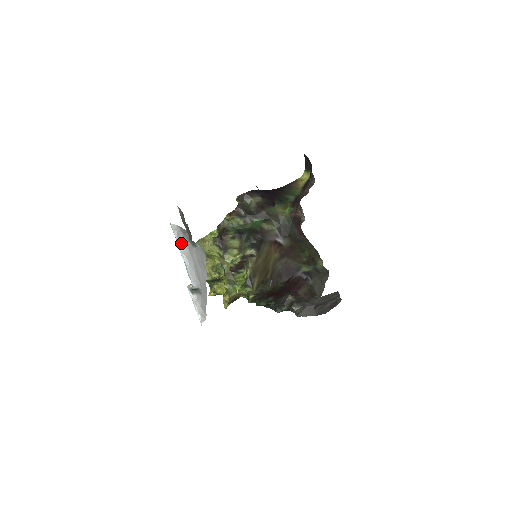
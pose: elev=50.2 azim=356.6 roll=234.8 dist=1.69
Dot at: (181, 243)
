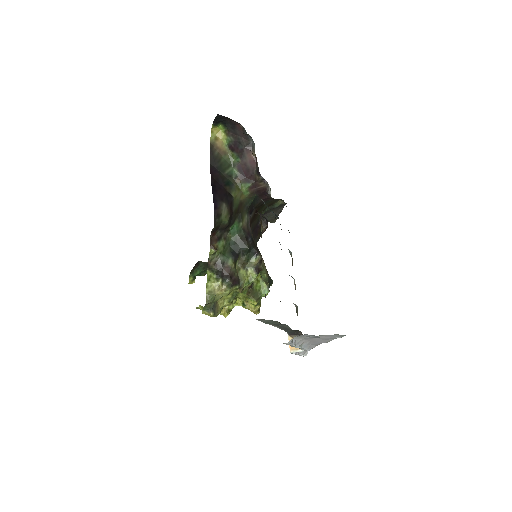
Dot at: (297, 343)
